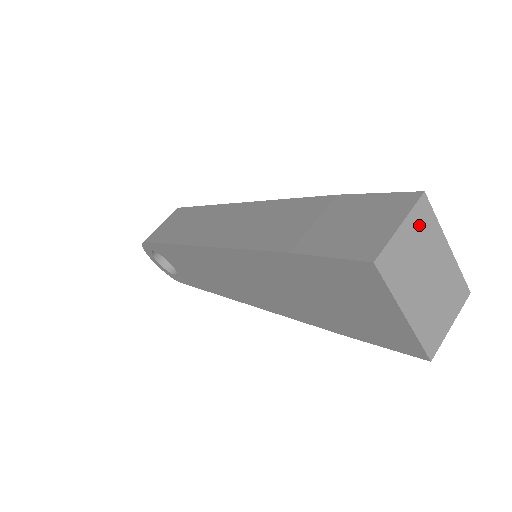
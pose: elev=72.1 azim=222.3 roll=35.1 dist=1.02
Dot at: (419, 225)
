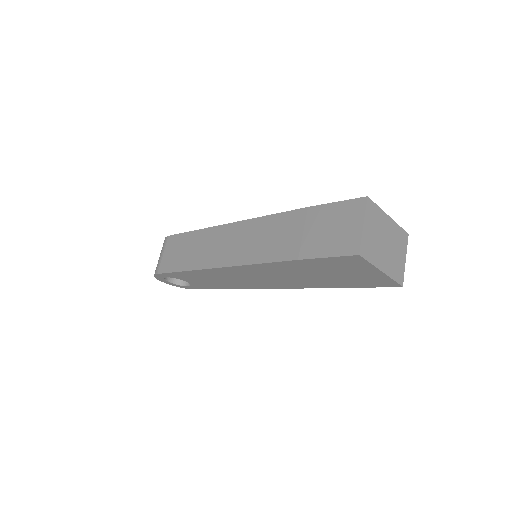
Dot at: (372, 217)
